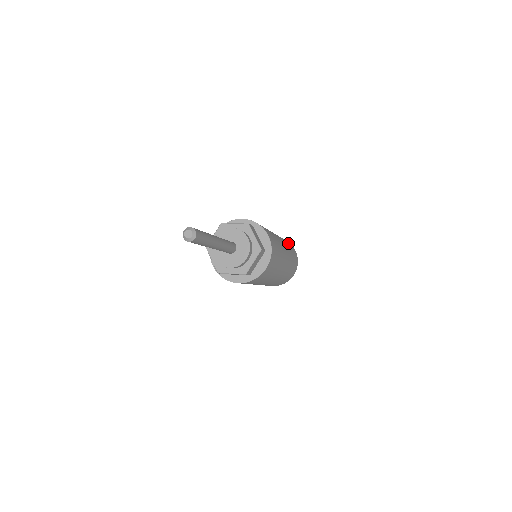
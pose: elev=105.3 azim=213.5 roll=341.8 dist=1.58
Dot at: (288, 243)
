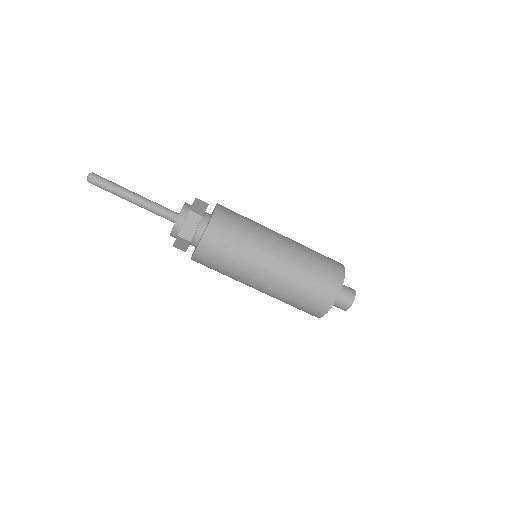
Dot at: (324, 256)
